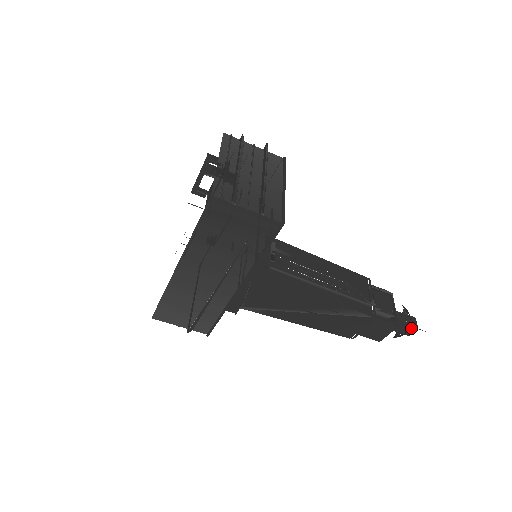
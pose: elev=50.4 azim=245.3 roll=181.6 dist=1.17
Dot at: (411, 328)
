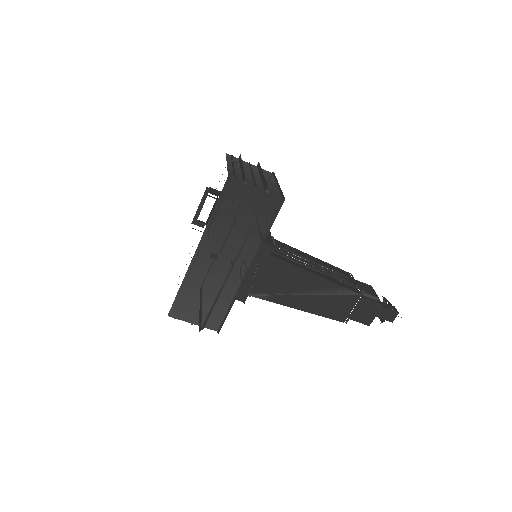
Dot at: (393, 313)
